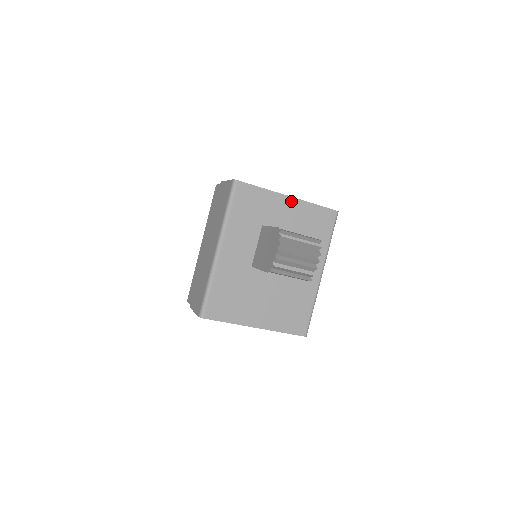
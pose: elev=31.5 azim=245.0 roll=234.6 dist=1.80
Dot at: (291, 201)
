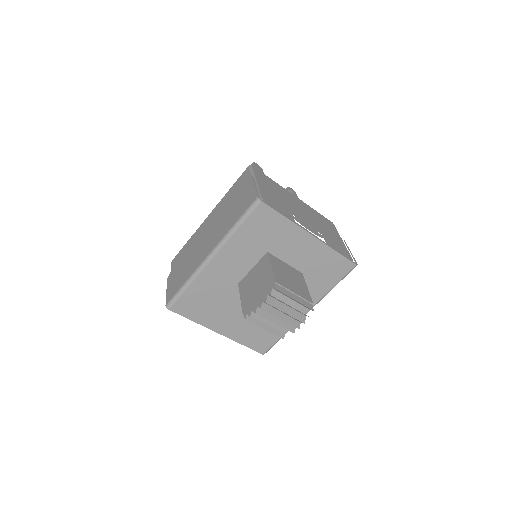
Dot at: (311, 240)
